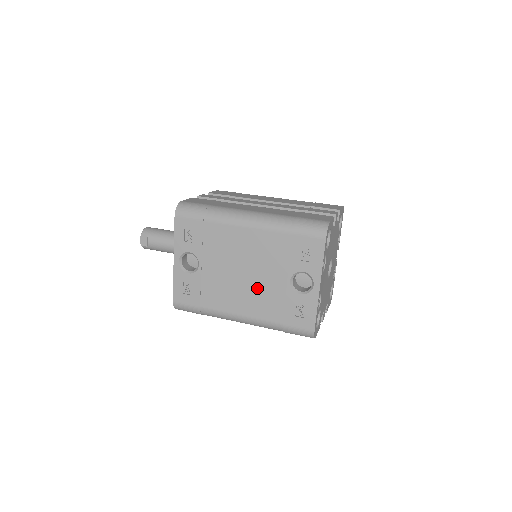
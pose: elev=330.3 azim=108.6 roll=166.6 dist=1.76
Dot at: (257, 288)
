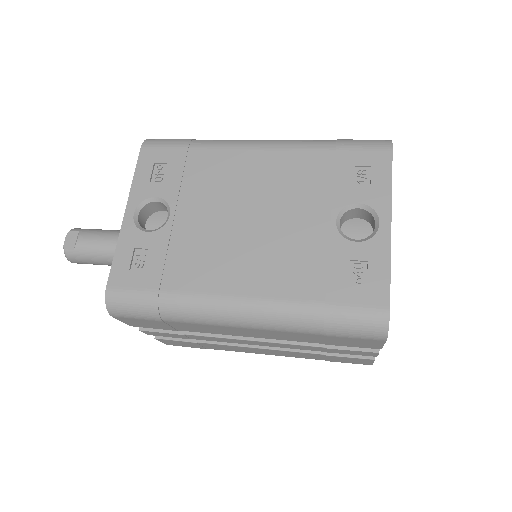
Dot at: (274, 241)
